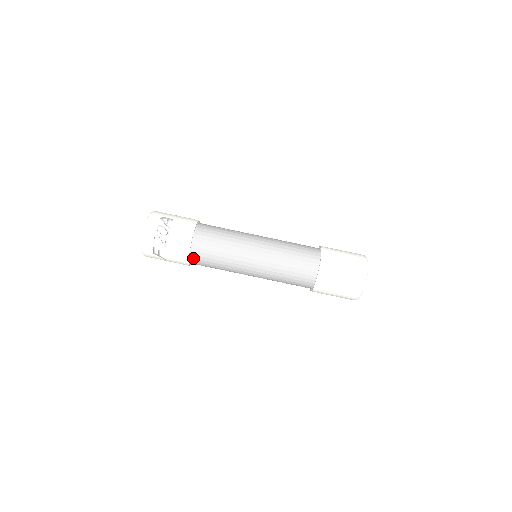
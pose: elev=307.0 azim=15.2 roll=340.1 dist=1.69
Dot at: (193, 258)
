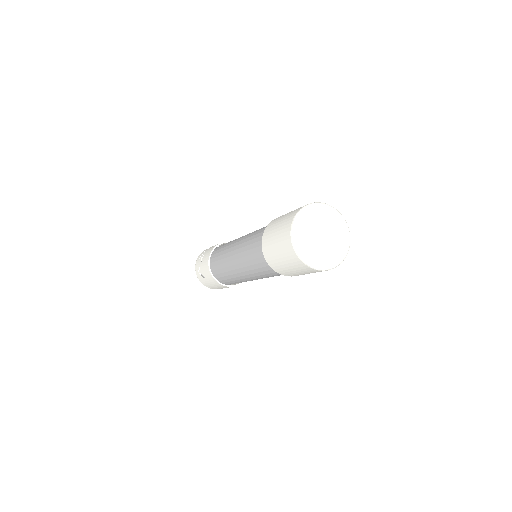
Dot at: (213, 267)
